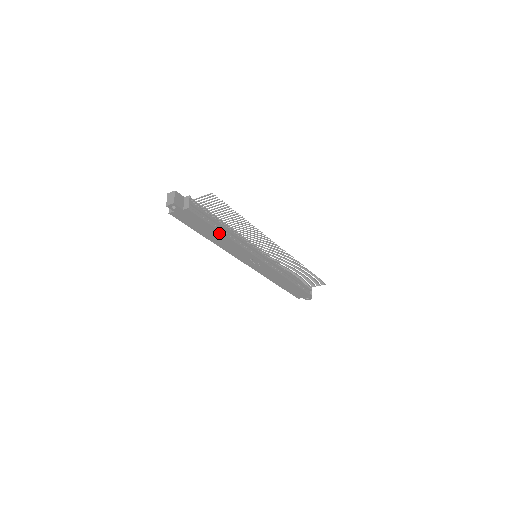
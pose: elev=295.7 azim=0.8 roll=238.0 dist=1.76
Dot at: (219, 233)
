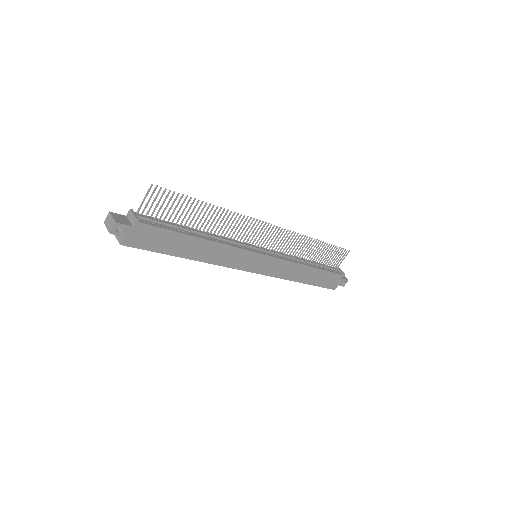
Dot at: (195, 240)
